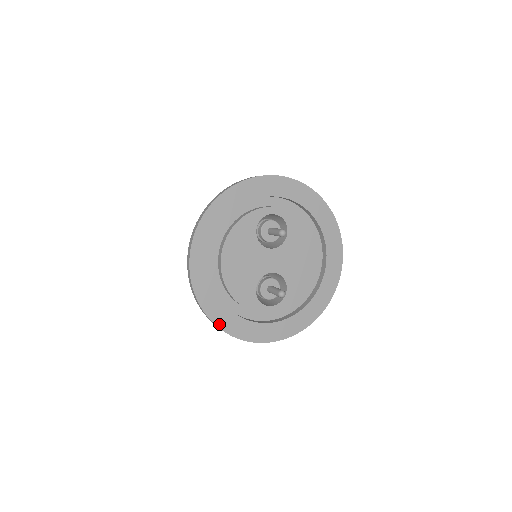
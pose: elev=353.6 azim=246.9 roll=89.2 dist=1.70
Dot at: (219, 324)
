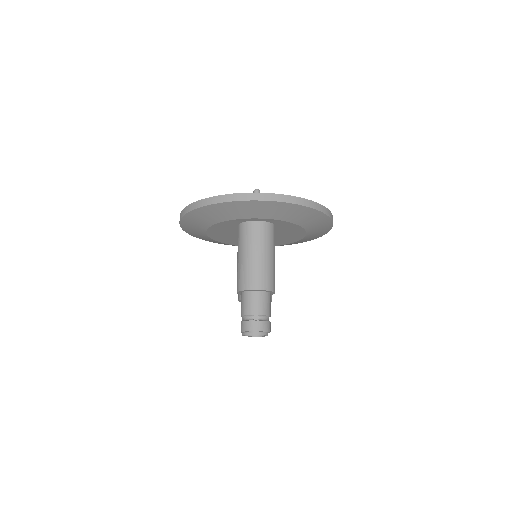
Dot at: occluded
